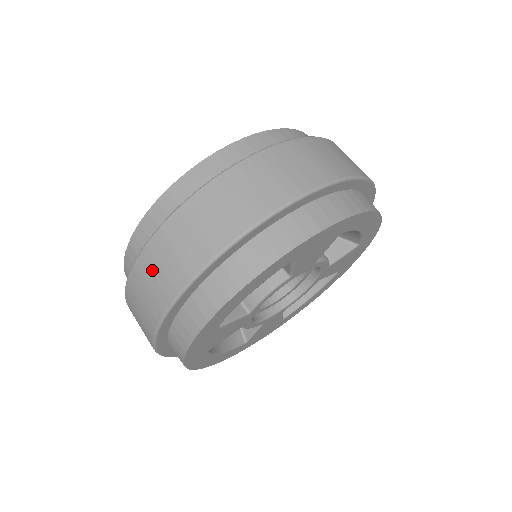
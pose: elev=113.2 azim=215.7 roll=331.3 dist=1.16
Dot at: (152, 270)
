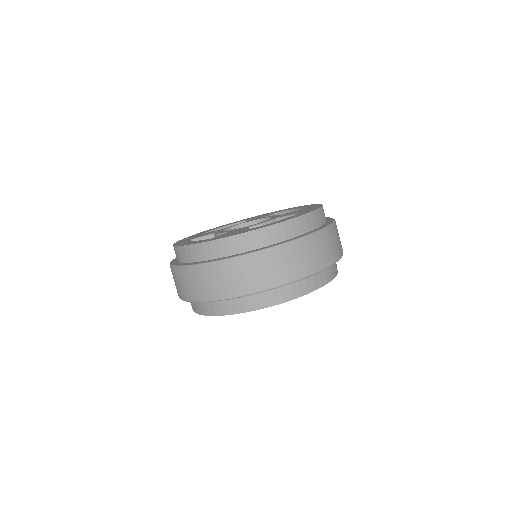
Dot at: occluded
